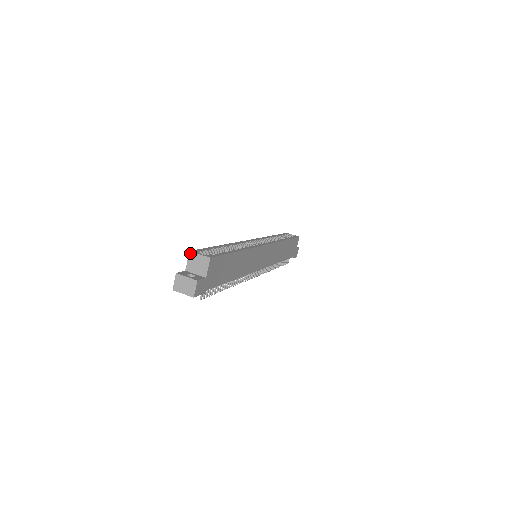
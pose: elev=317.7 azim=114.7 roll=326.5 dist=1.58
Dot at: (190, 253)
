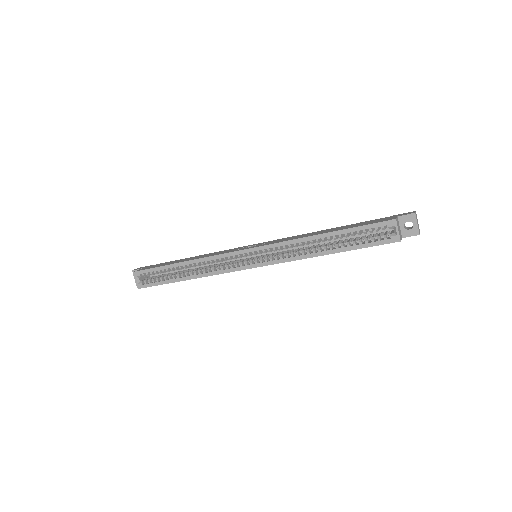
Dot at: (134, 272)
